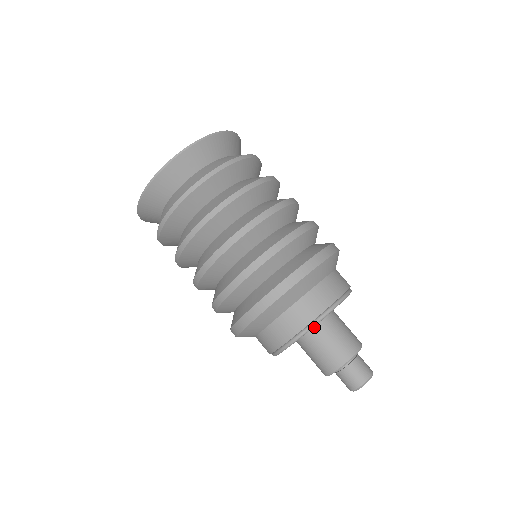
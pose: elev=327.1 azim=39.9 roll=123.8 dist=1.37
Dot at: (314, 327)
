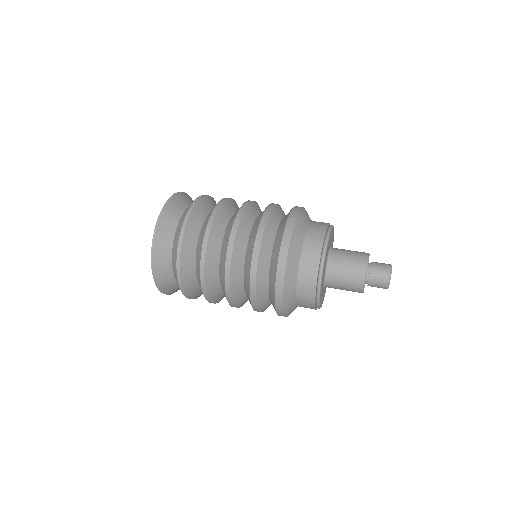
Dot at: (330, 251)
